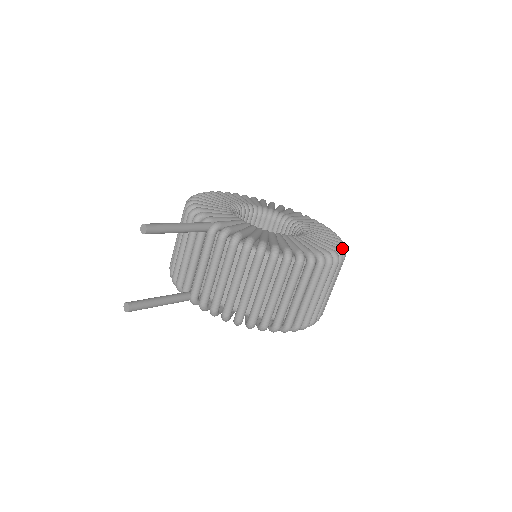
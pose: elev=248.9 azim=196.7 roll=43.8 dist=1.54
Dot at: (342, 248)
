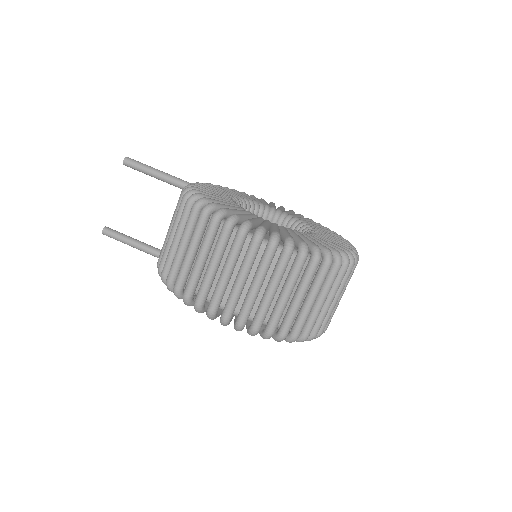
Dot at: (304, 244)
